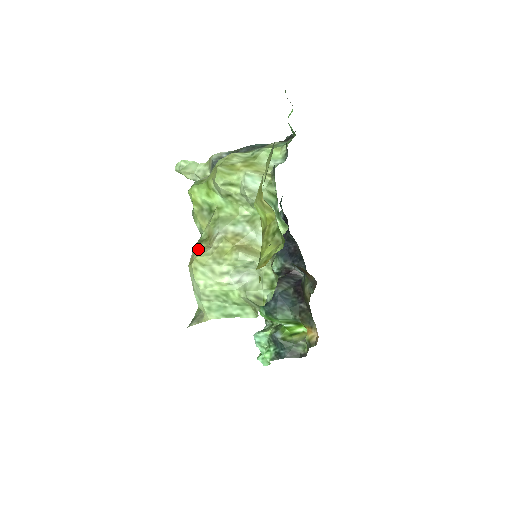
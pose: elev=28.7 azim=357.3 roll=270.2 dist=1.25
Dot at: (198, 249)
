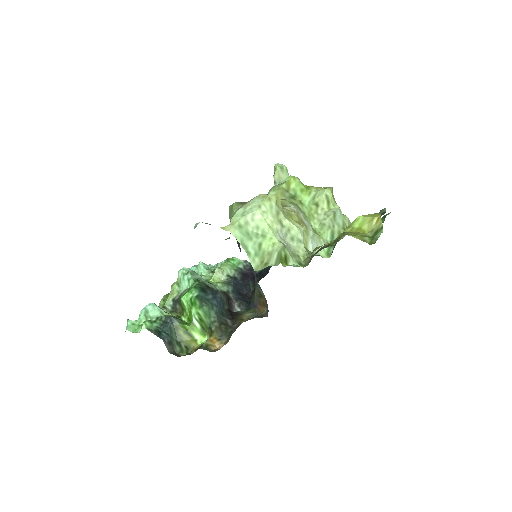
Dot at: occluded
